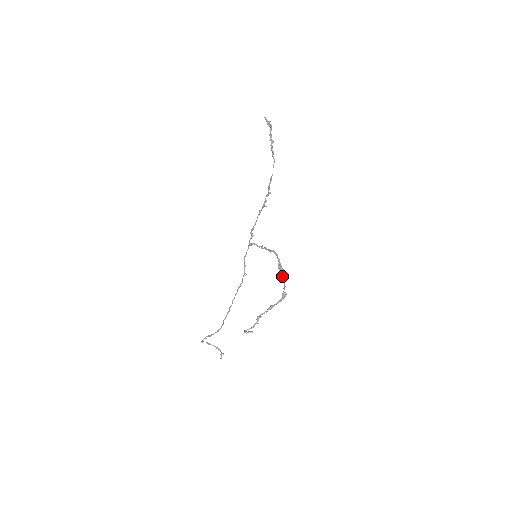
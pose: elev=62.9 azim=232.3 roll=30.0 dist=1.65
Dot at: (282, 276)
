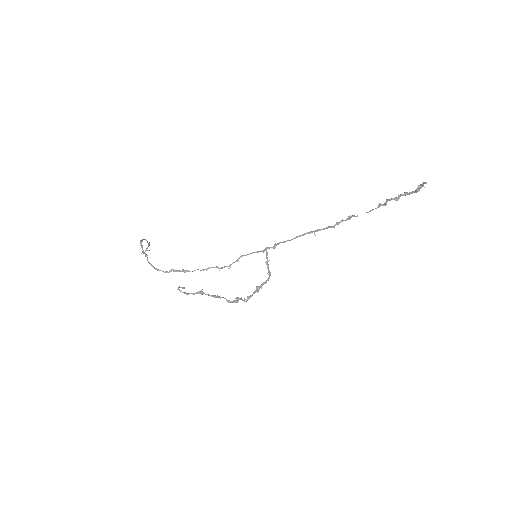
Dot at: (251, 295)
